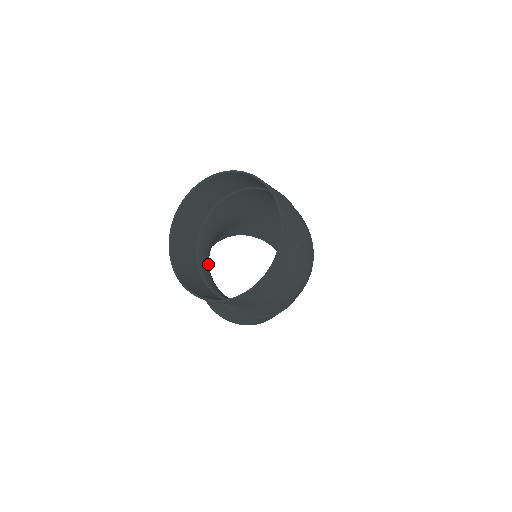
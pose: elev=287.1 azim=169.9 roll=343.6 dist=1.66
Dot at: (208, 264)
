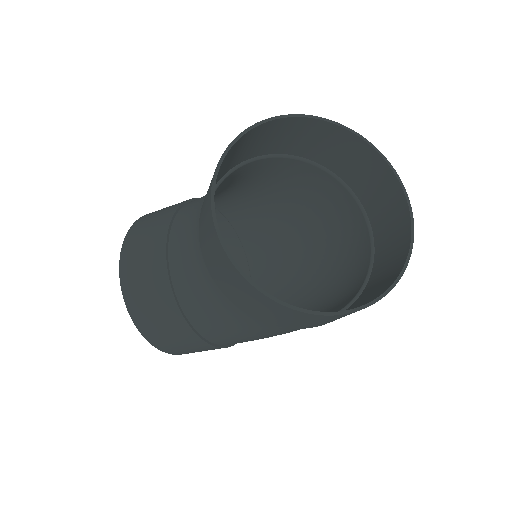
Dot at: (191, 245)
